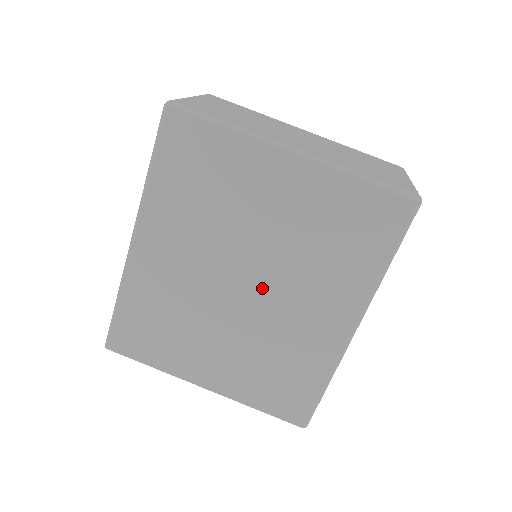
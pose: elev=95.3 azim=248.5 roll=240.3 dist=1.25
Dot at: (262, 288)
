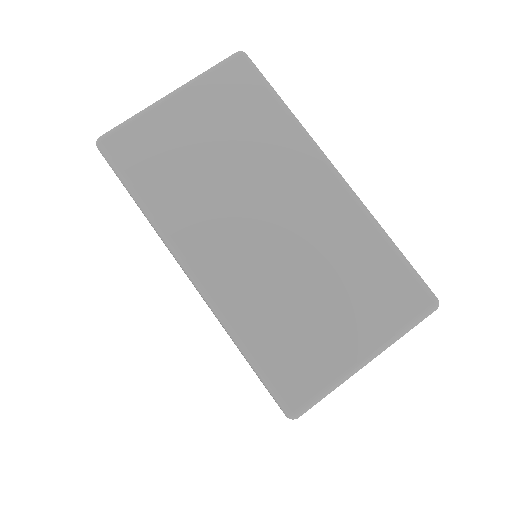
Dot at: occluded
